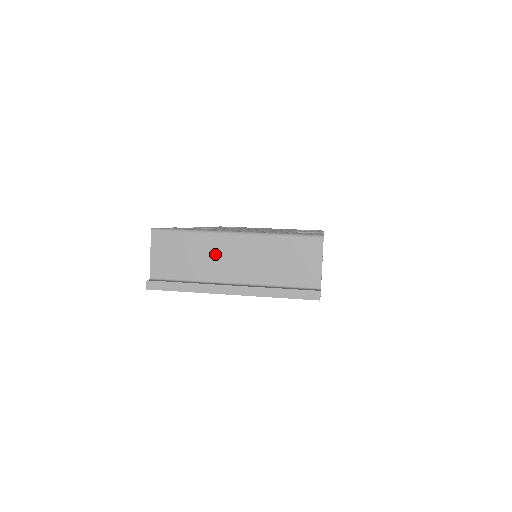
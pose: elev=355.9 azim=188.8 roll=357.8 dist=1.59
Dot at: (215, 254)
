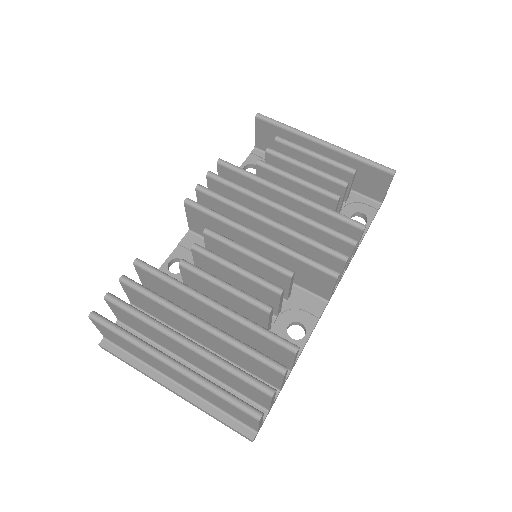
Dot at: (155, 363)
